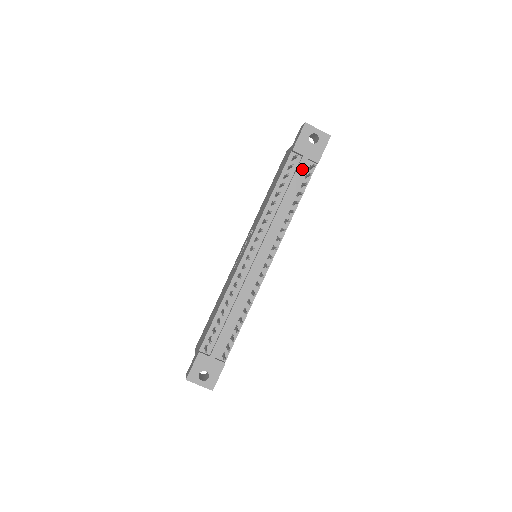
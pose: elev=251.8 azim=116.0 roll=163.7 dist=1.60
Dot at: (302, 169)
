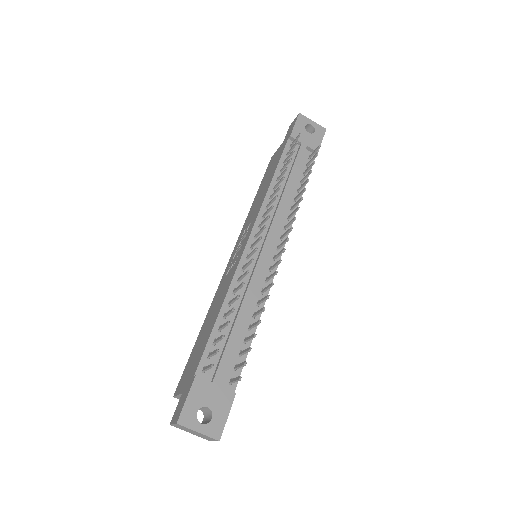
Dot at: (303, 155)
